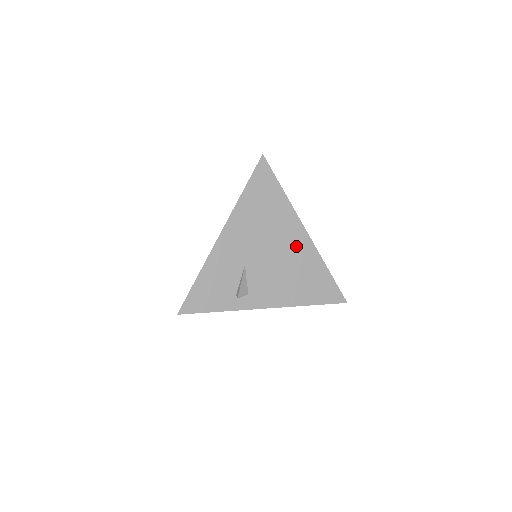
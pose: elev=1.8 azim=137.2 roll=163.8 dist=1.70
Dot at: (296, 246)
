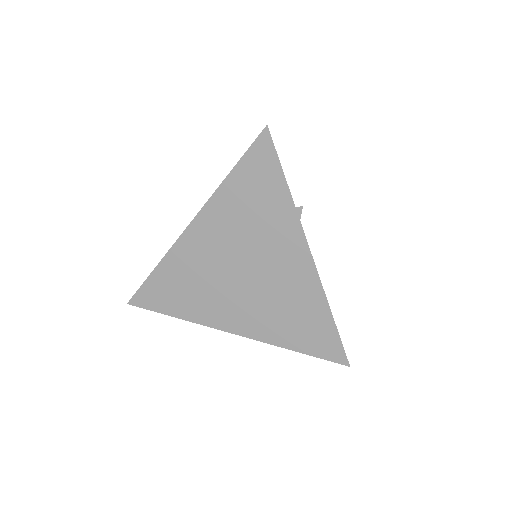
Dot at: occluded
